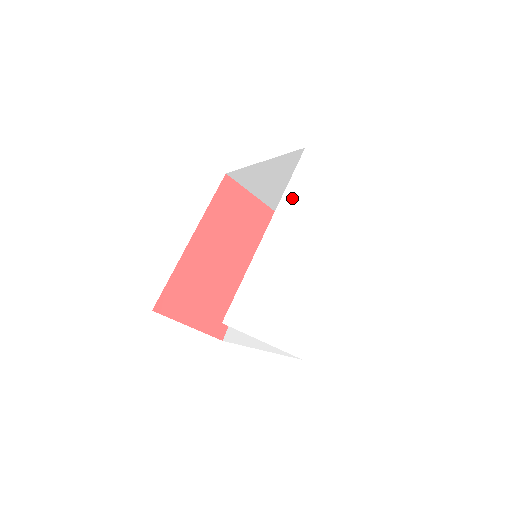
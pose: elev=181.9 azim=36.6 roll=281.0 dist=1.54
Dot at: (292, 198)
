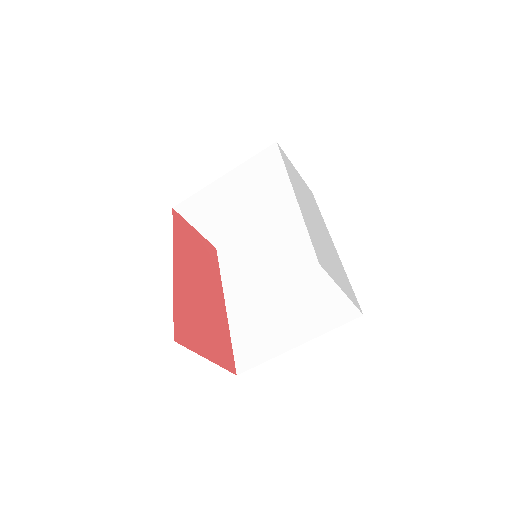
Dot at: (291, 176)
